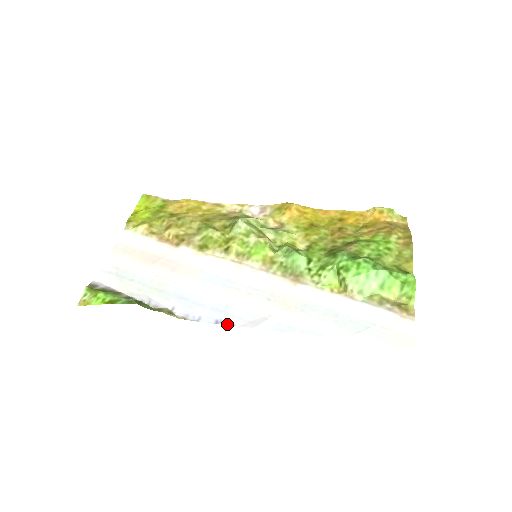
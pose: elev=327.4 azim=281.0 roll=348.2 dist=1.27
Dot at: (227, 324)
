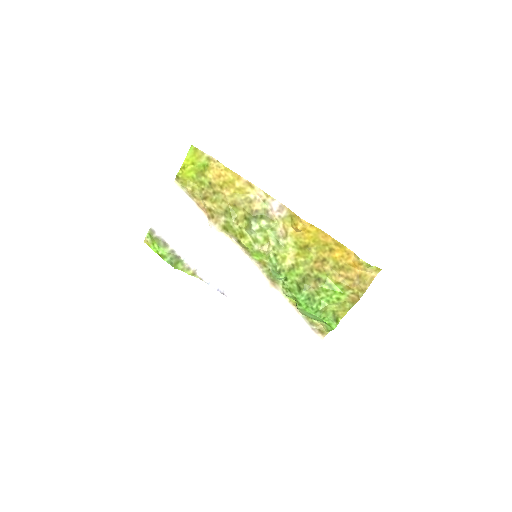
Dot at: (223, 294)
